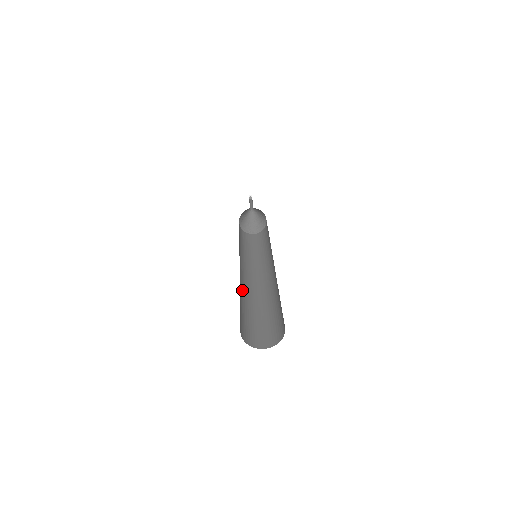
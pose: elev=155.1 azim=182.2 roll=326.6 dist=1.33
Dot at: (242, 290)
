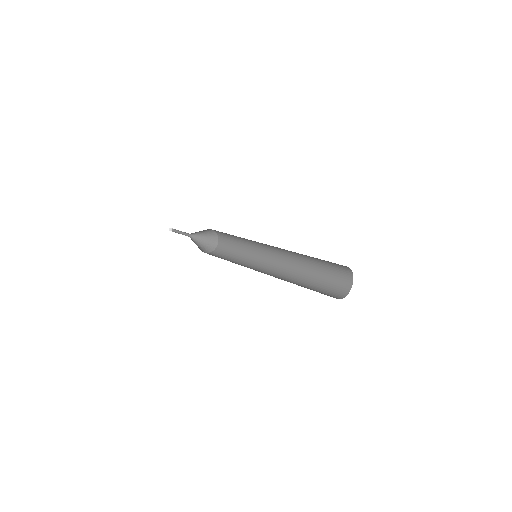
Dot at: occluded
